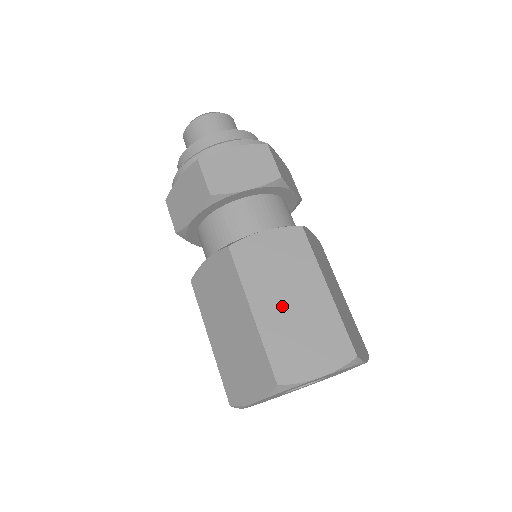
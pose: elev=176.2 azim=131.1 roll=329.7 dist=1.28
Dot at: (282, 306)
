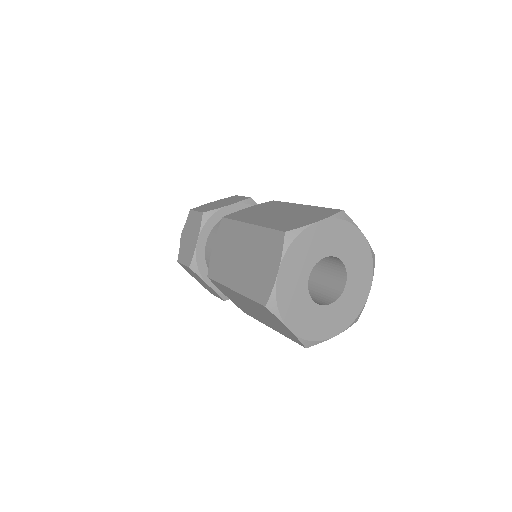
Dot at: (272, 217)
